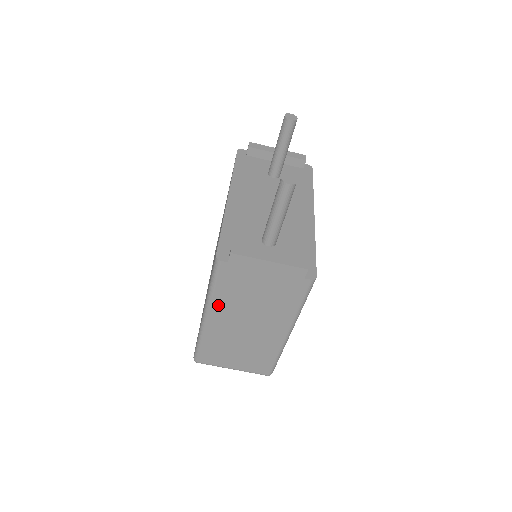
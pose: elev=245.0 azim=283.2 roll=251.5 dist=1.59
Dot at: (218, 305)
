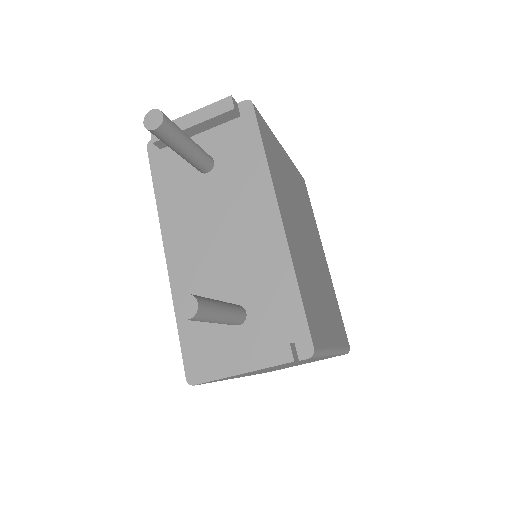
Dot at: (236, 377)
